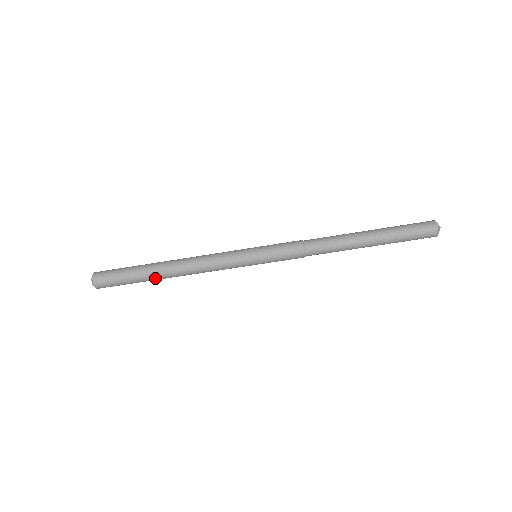
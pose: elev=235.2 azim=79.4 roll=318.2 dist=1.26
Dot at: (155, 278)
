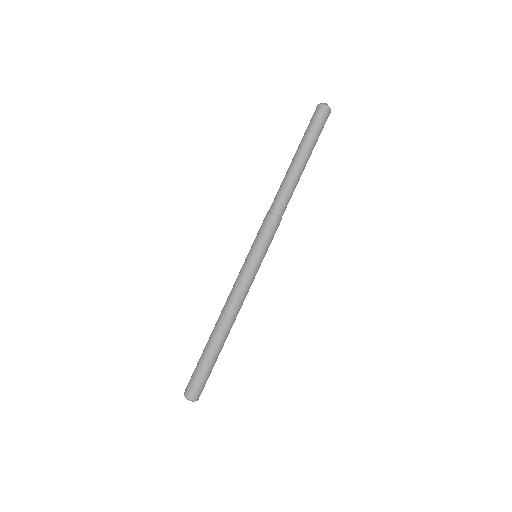
Dot at: (212, 344)
